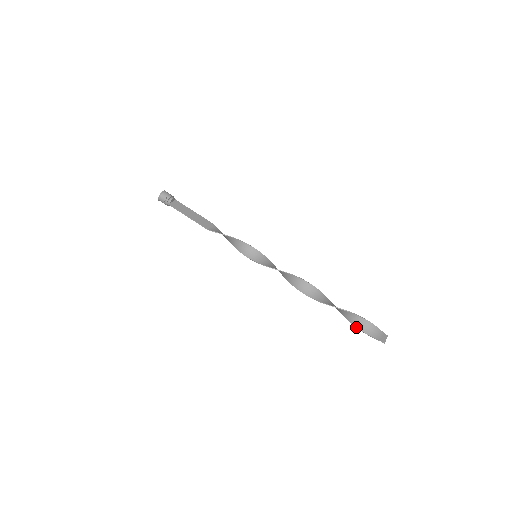
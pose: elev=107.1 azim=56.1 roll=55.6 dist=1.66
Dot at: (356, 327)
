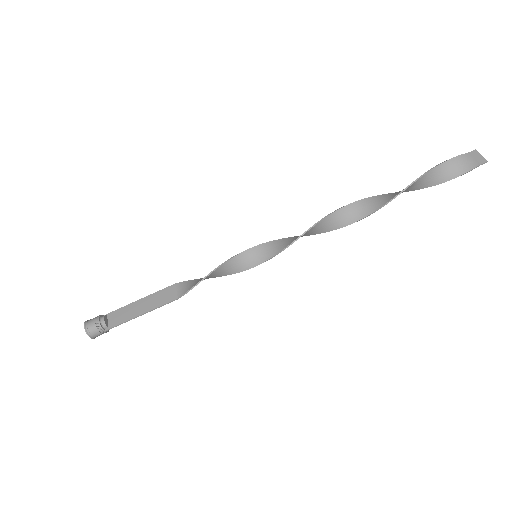
Dot at: occluded
